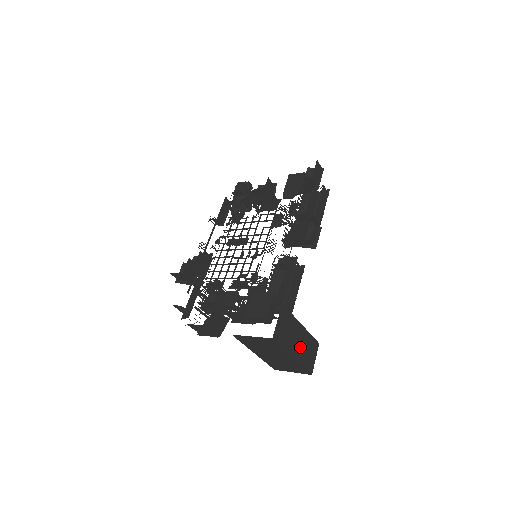
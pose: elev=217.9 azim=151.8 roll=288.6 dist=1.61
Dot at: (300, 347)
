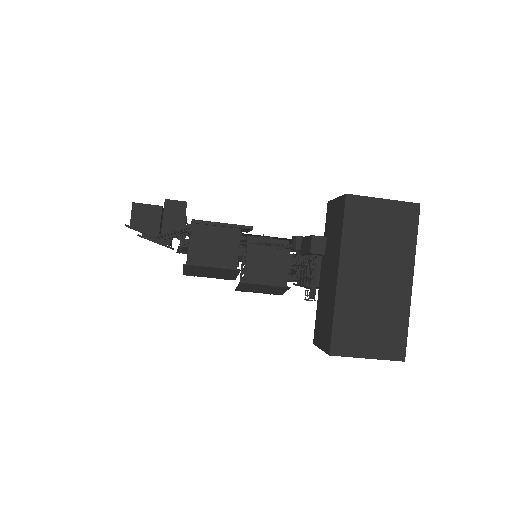
Dot at: occluded
